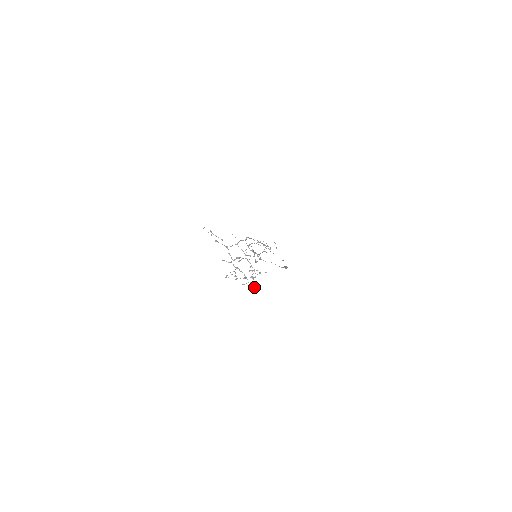
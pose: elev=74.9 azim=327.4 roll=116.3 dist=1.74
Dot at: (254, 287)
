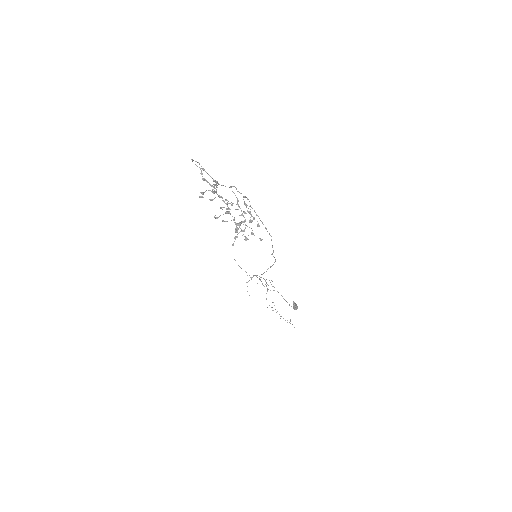
Dot at: (237, 228)
